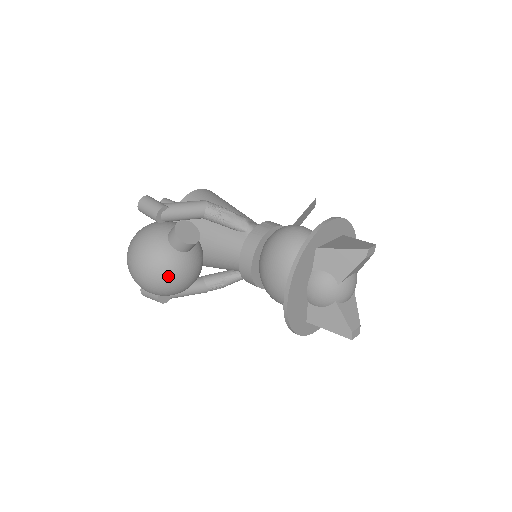
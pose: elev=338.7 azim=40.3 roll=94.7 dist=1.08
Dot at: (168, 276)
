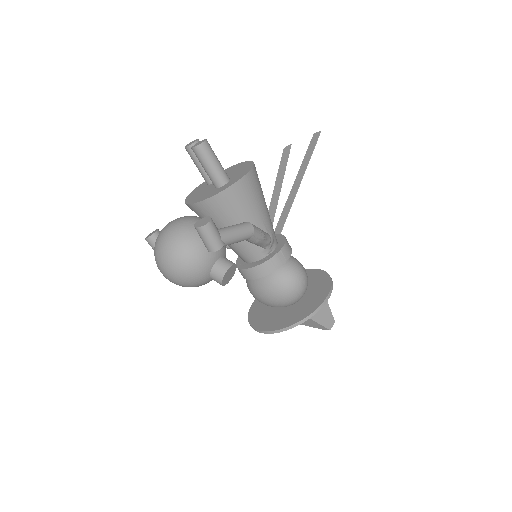
Dot at: occluded
